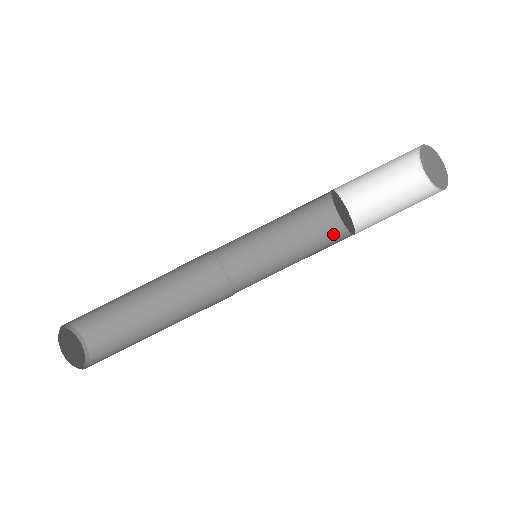
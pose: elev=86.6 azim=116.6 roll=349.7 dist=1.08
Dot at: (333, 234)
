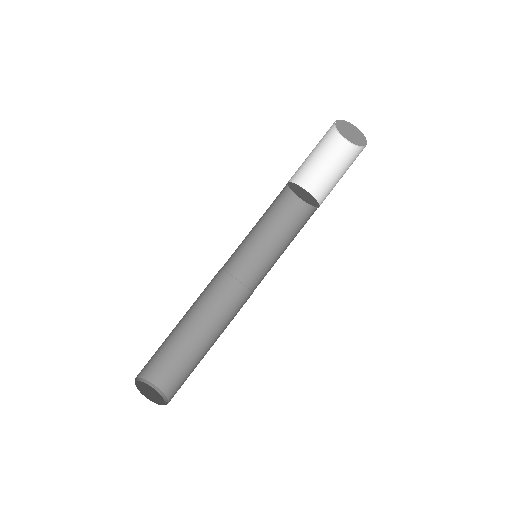
Dot at: (307, 216)
